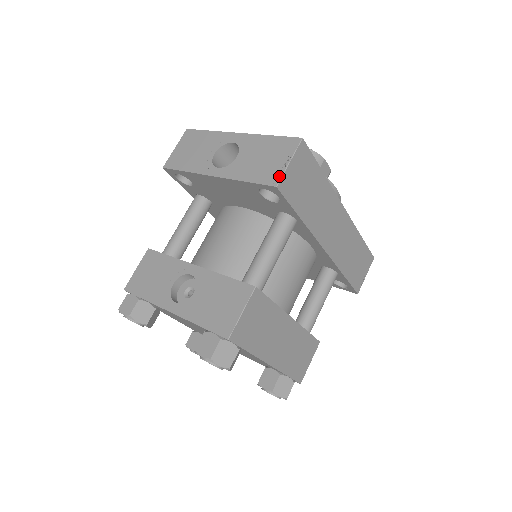
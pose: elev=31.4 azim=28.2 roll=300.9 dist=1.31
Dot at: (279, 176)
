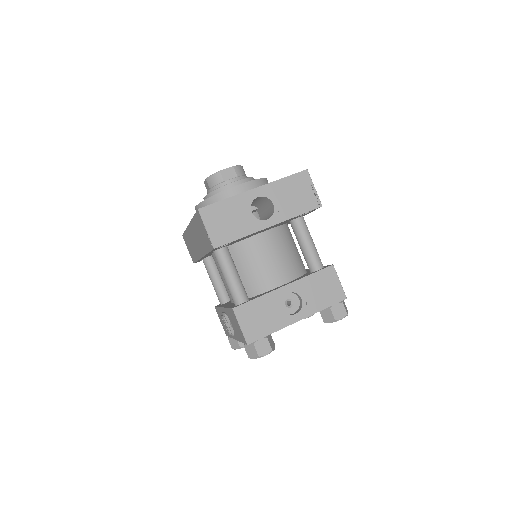
Dot at: (318, 199)
